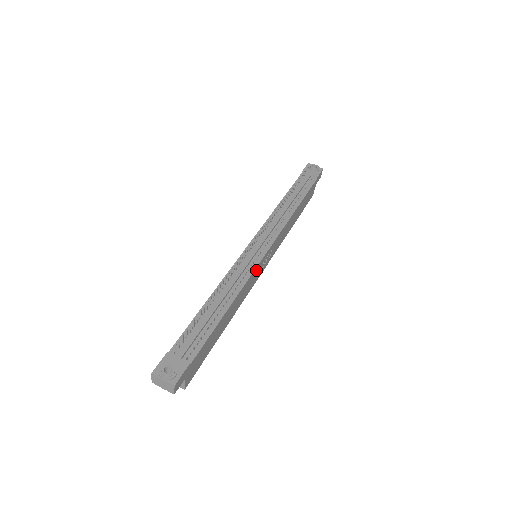
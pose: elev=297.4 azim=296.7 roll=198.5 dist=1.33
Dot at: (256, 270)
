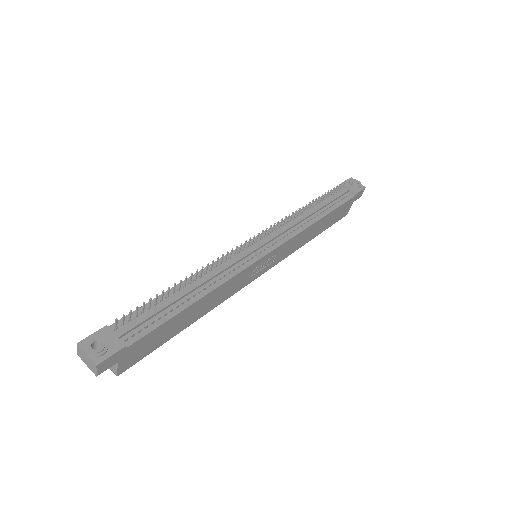
Dot at: (249, 270)
